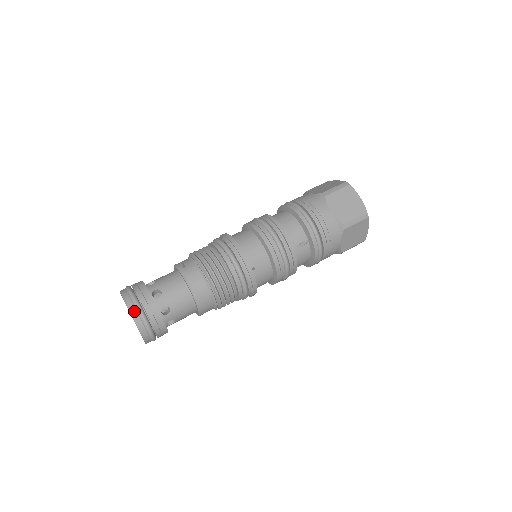
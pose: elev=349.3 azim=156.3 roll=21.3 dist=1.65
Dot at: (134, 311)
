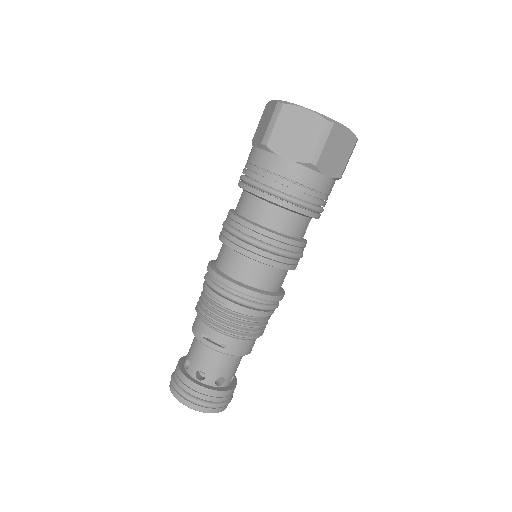
Dot at: (219, 410)
